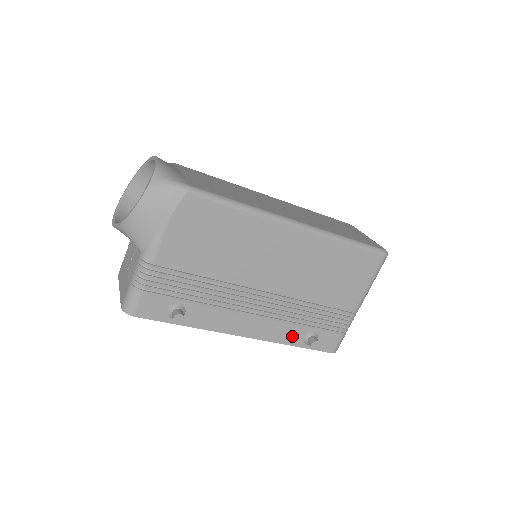
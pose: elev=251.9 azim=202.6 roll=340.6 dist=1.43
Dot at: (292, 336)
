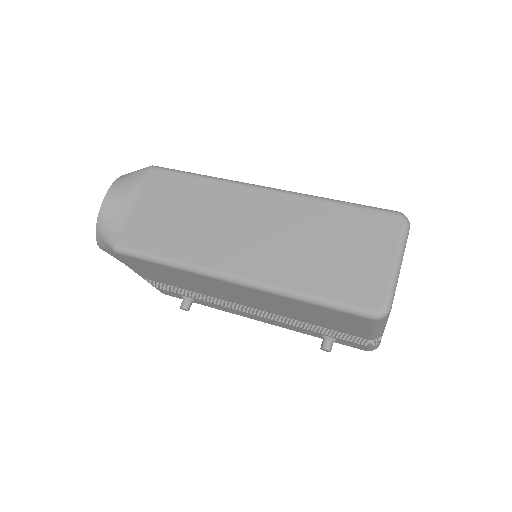
Dot at: (306, 332)
